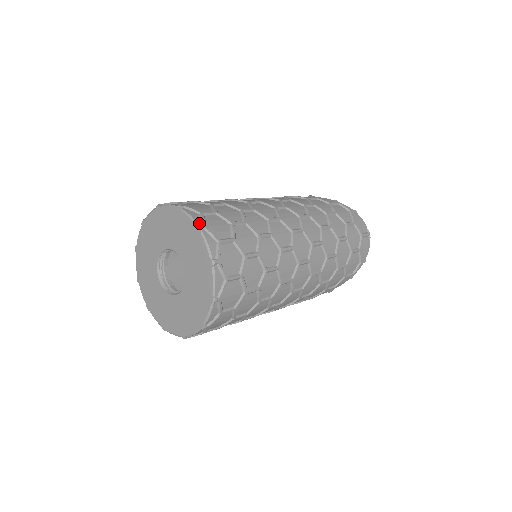
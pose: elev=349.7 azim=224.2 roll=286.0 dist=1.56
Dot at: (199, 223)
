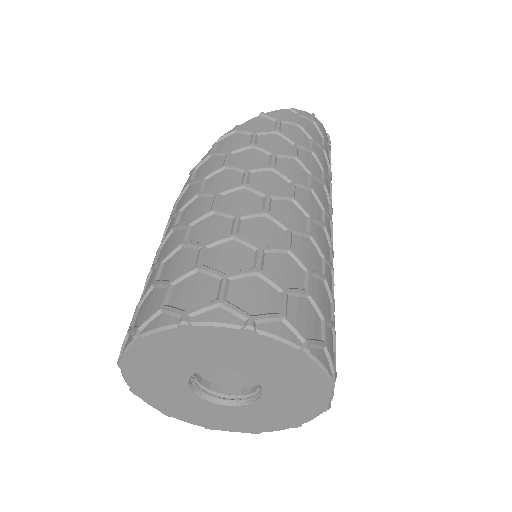
Dot at: (299, 342)
